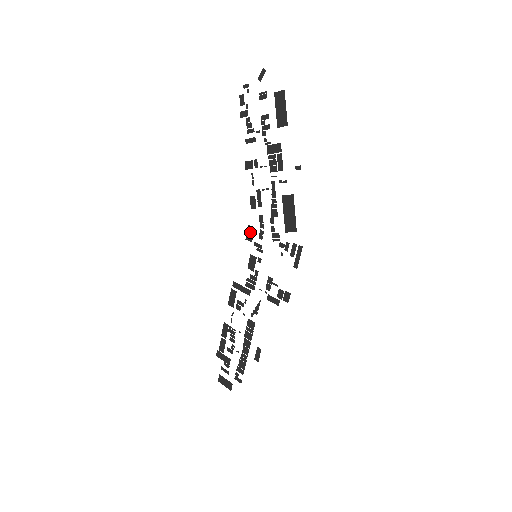
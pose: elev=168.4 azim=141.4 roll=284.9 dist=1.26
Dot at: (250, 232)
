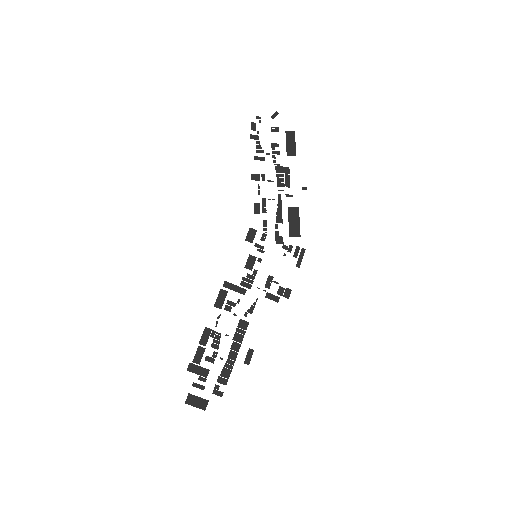
Dot at: (251, 234)
